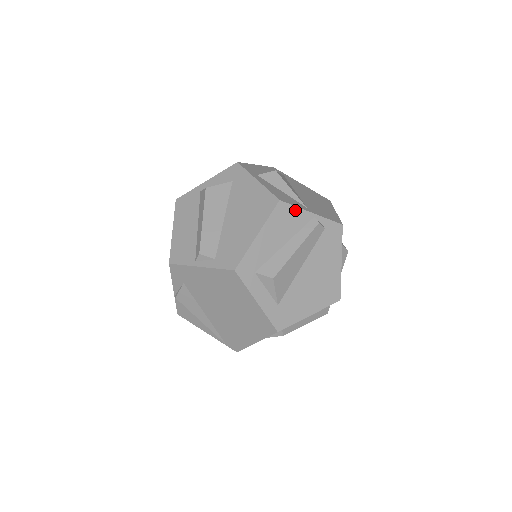
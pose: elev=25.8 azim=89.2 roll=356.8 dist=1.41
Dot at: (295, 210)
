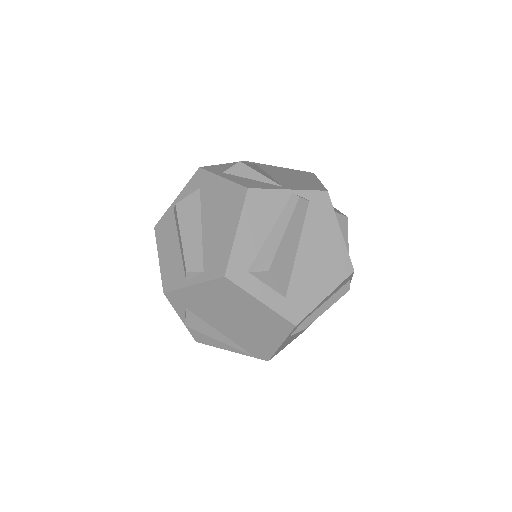
Dot at: (269, 193)
